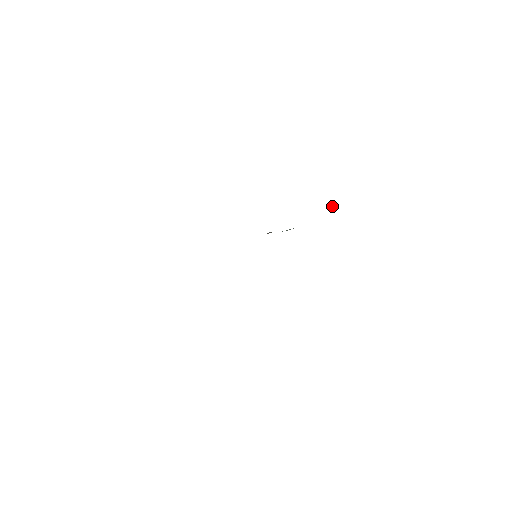
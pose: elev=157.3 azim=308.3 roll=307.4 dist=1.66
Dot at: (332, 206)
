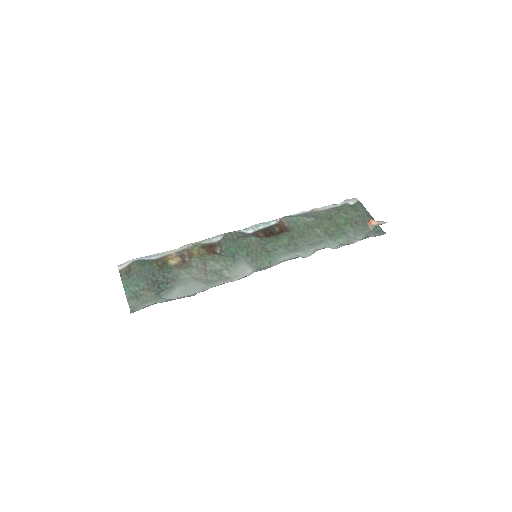
Dot at: (366, 224)
